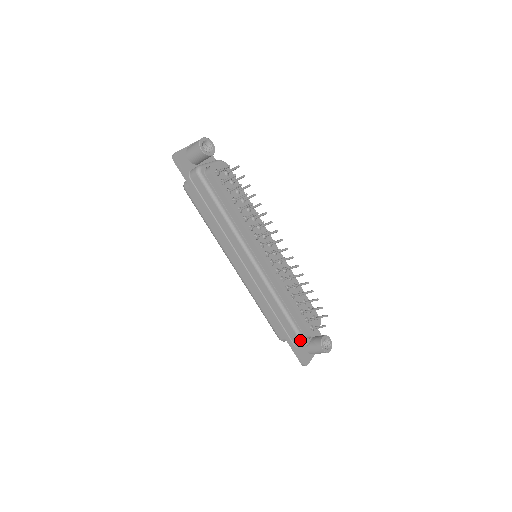
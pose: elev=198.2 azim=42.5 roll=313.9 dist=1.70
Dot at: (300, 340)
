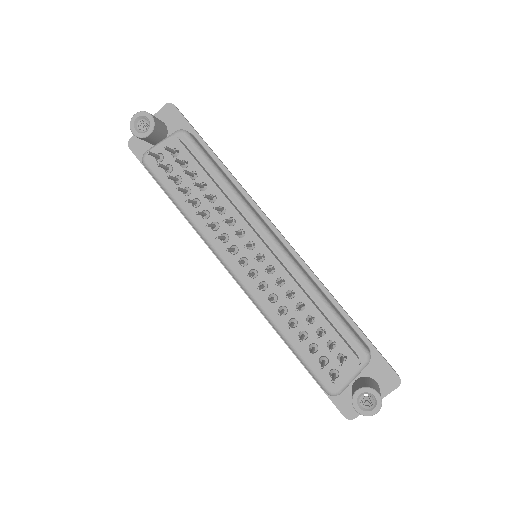
Dot at: occluded
